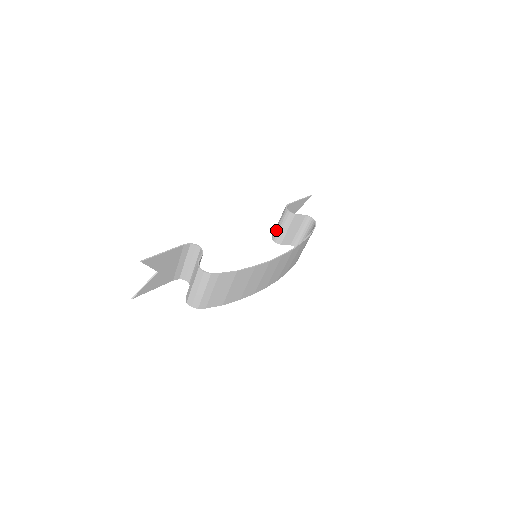
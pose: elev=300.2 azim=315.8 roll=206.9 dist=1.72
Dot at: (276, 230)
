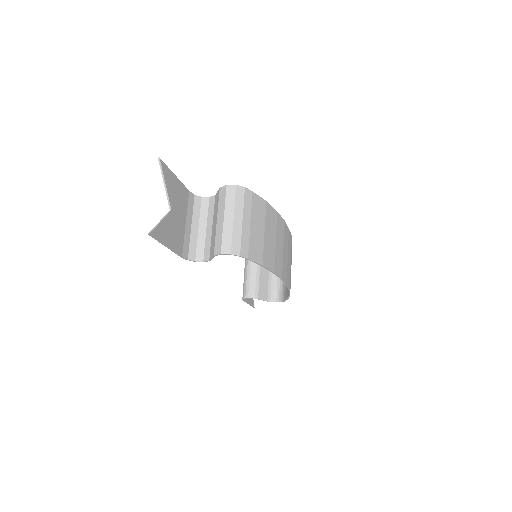
Dot at: (246, 284)
